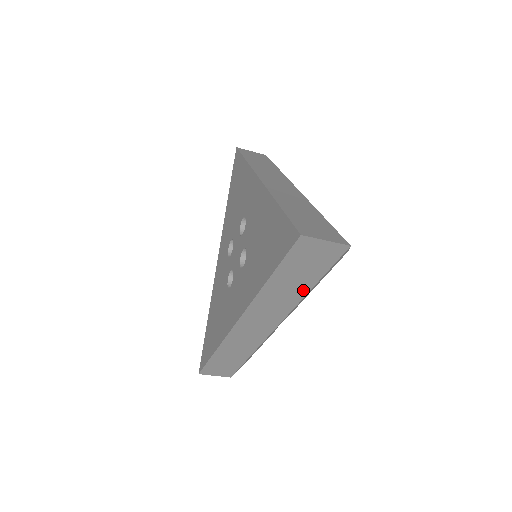
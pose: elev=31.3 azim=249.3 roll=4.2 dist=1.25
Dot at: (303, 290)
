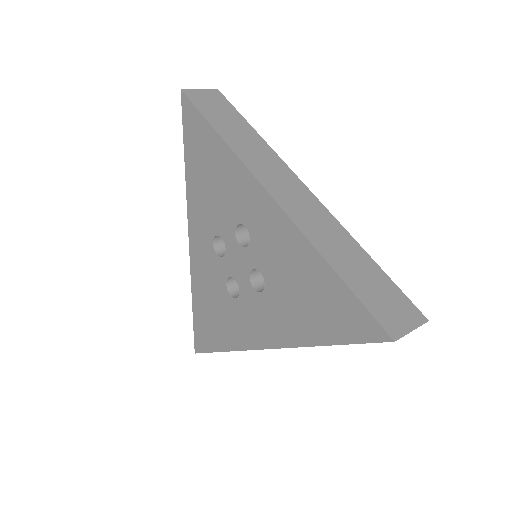
Dot at: occluded
